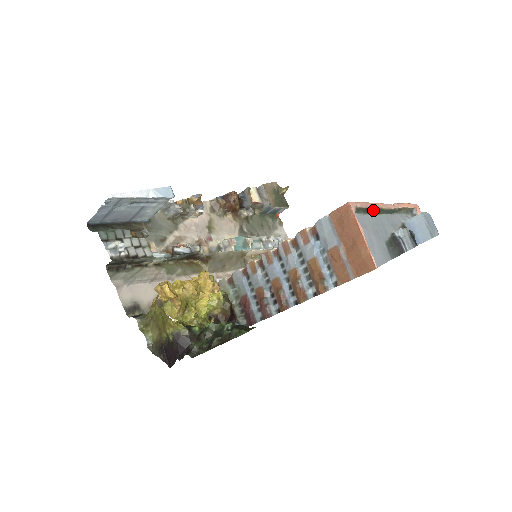
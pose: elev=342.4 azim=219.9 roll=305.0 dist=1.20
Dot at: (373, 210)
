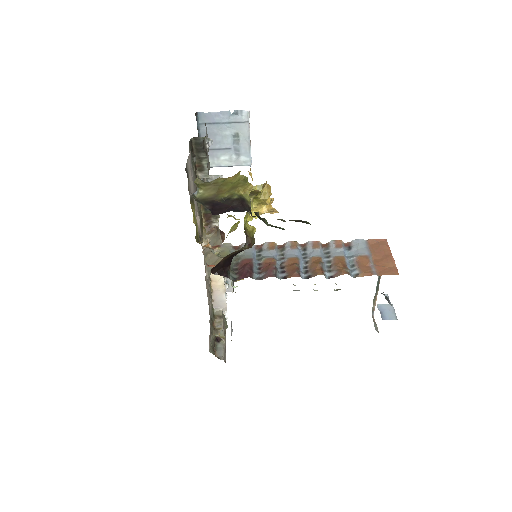
Dot at: occluded
